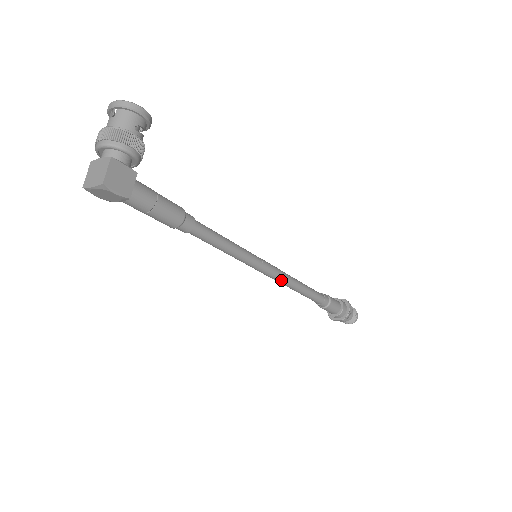
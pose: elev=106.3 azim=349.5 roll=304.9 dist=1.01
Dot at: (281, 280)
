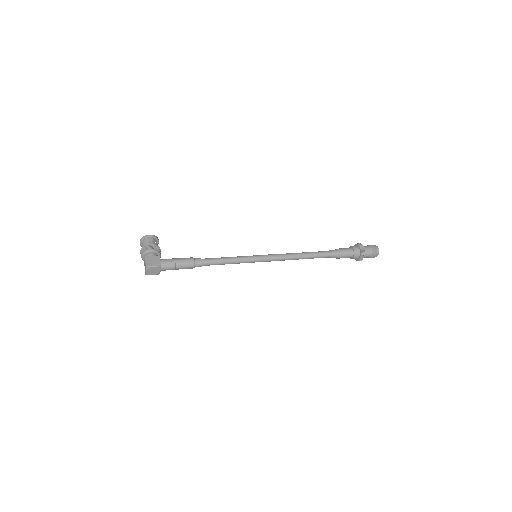
Dot at: (283, 258)
